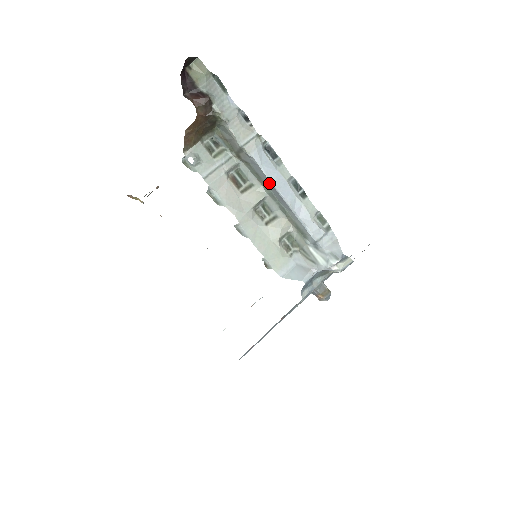
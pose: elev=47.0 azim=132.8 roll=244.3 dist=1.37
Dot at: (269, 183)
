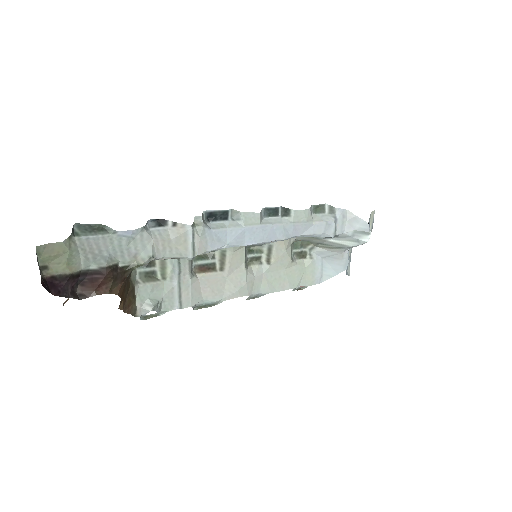
Dot at: (246, 244)
